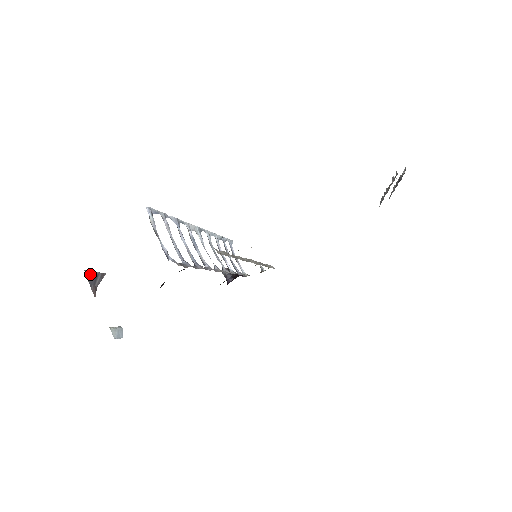
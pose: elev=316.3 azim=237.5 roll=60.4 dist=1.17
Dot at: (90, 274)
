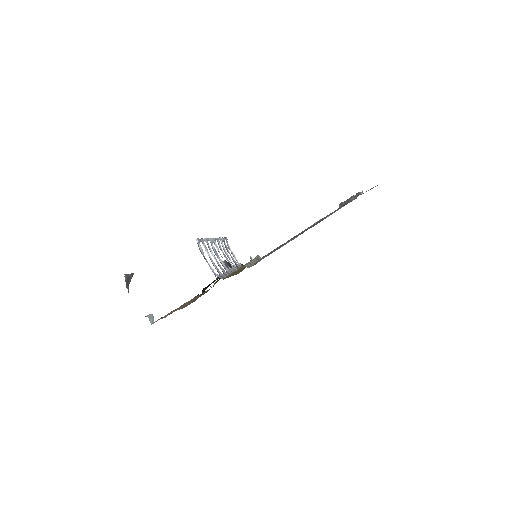
Dot at: (127, 276)
